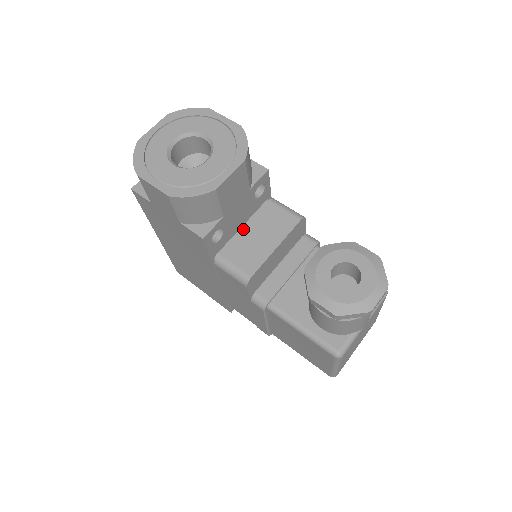
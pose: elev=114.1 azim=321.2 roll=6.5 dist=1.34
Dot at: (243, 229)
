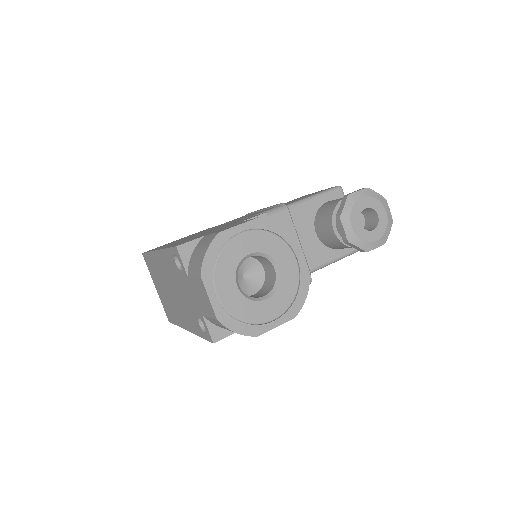
Dot at: occluded
